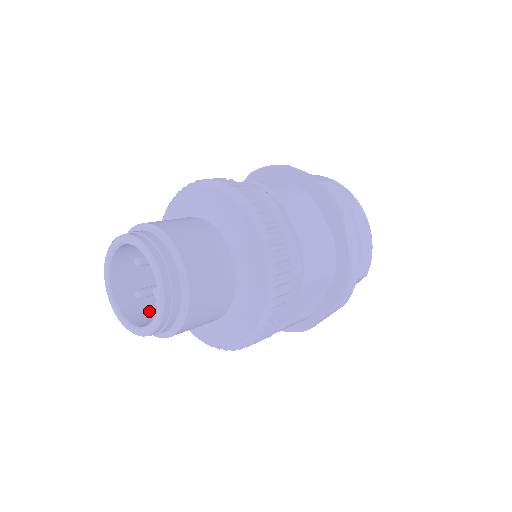
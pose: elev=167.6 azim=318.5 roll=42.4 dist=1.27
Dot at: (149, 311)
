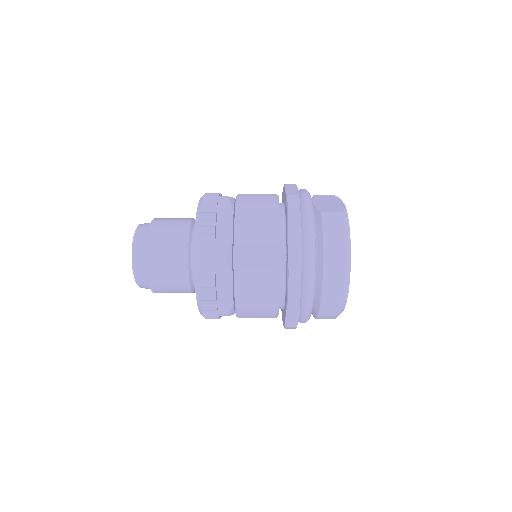
Dot at: occluded
